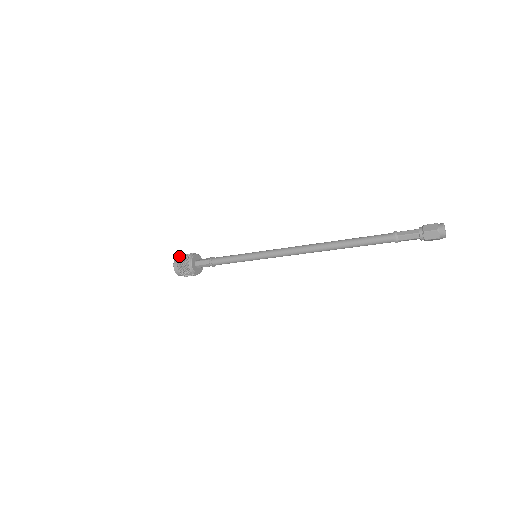
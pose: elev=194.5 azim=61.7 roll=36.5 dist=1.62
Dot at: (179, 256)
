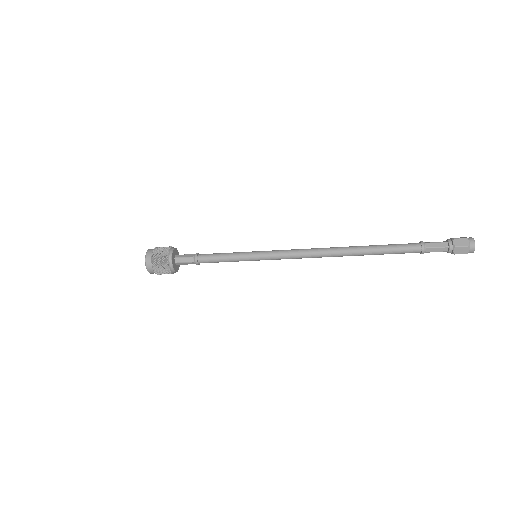
Dot at: (151, 250)
